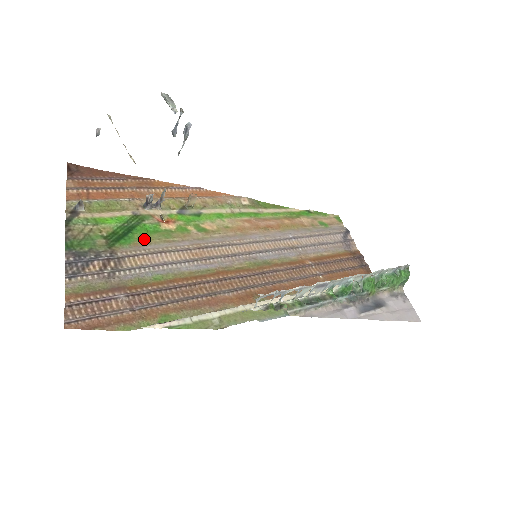
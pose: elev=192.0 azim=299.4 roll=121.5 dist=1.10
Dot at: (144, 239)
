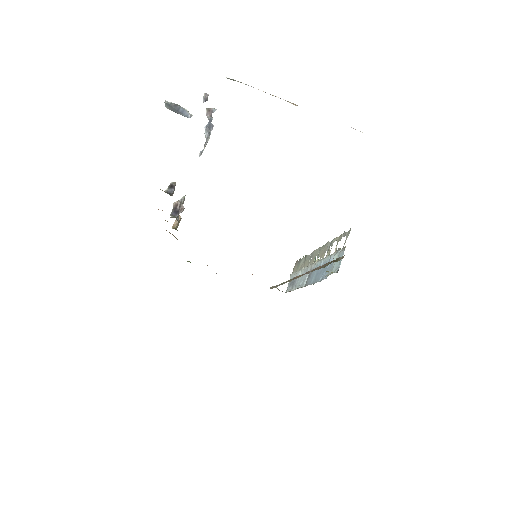
Dot at: occluded
